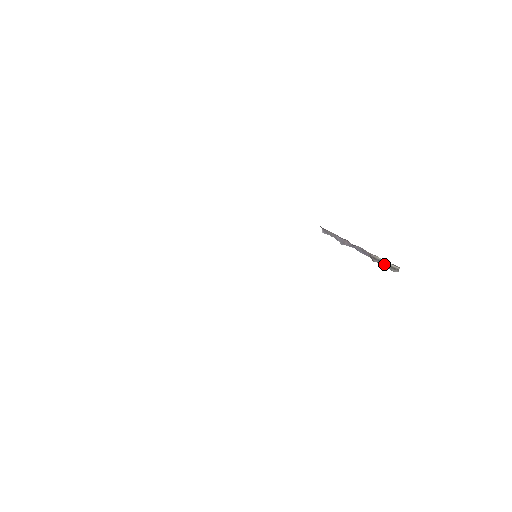
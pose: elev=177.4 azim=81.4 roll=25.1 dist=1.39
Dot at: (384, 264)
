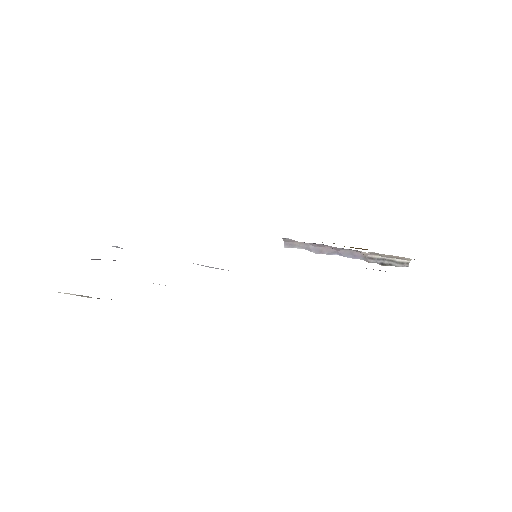
Dot at: (386, 262)
